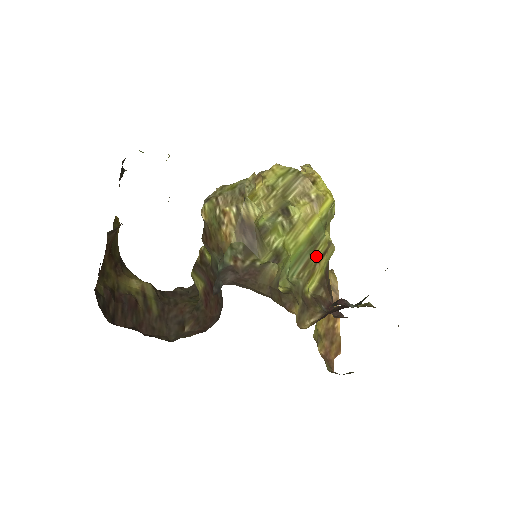
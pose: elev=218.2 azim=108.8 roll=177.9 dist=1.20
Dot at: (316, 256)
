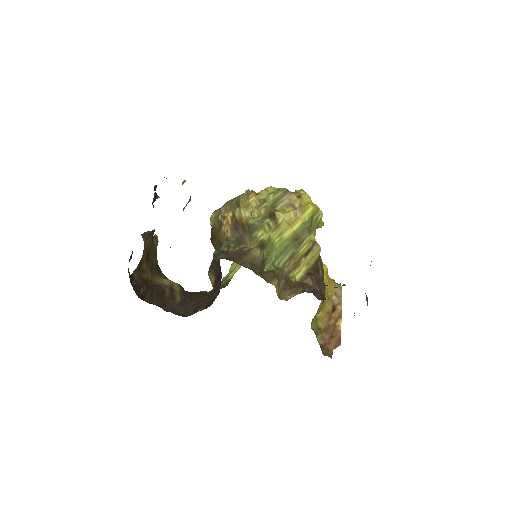
Dot at: (301, 251)
